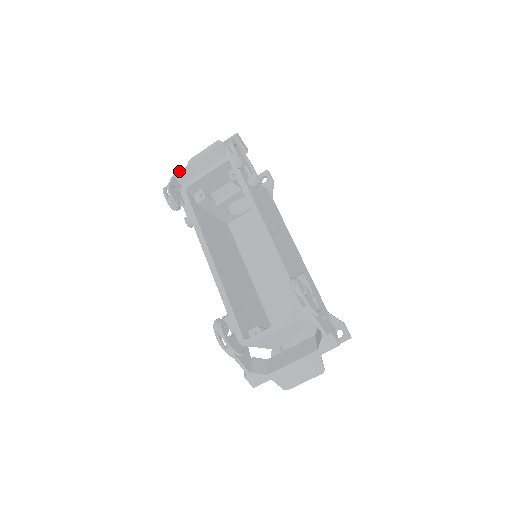
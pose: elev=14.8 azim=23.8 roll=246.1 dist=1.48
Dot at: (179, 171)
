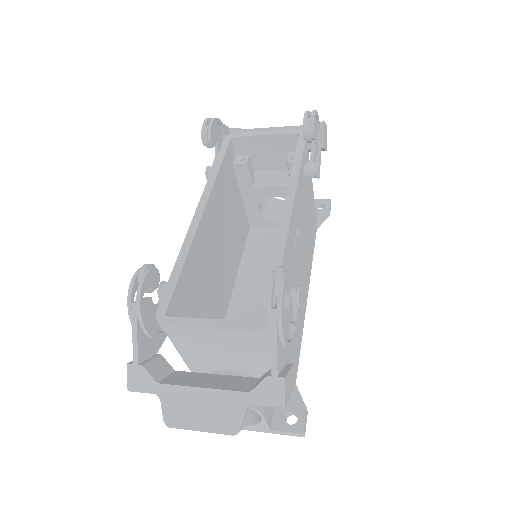
Dot at: occluded
